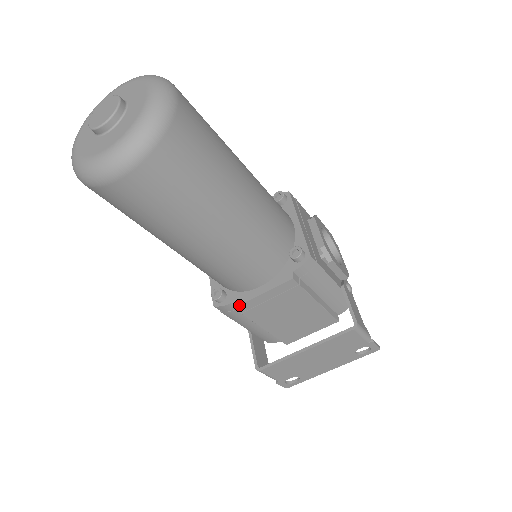
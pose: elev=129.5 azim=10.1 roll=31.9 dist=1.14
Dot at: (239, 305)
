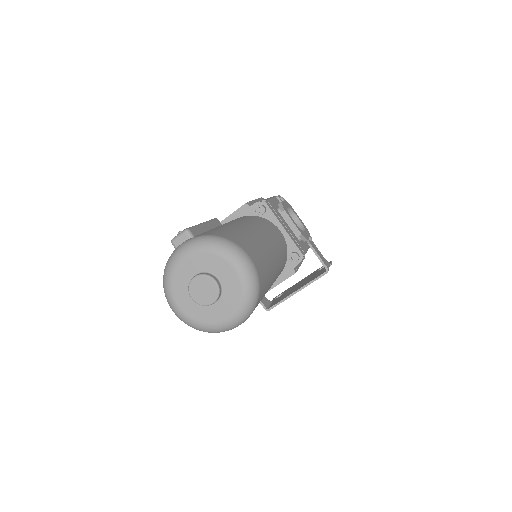
Dot at: occluded
